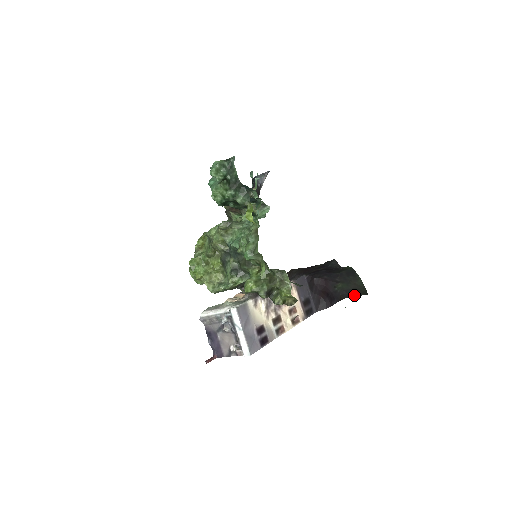
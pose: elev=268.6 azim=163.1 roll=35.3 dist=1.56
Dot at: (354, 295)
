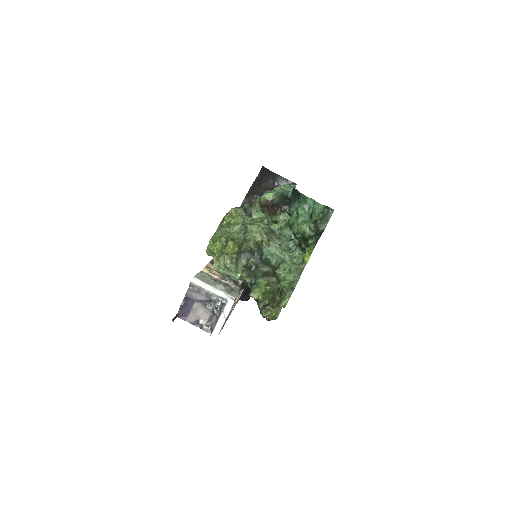
Dot at: occluded
